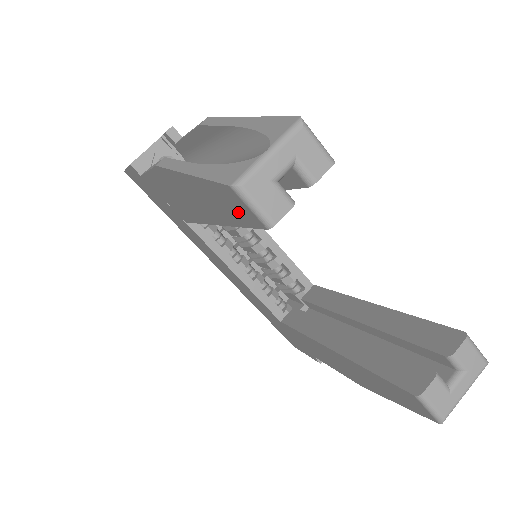
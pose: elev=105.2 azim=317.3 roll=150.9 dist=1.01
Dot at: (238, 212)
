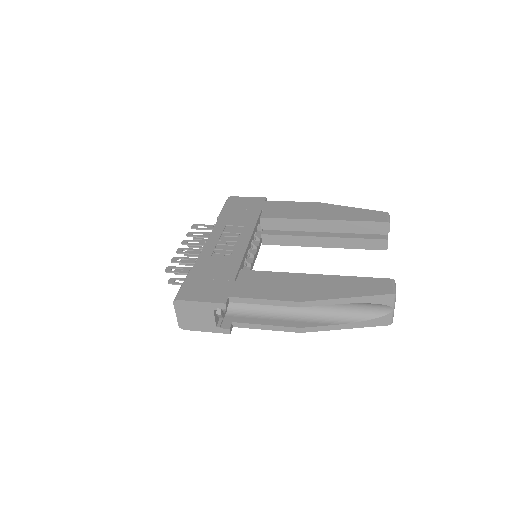
Dot at: occluded
